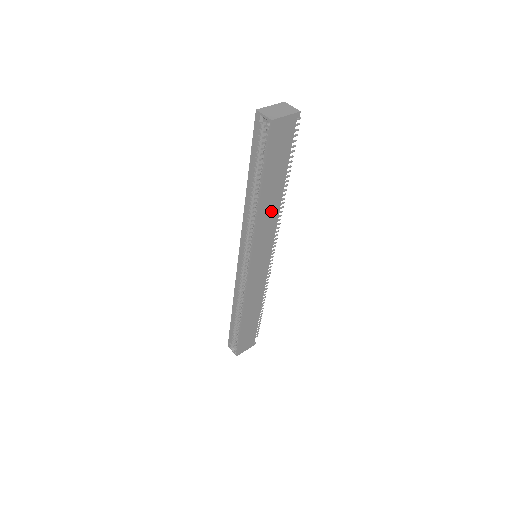
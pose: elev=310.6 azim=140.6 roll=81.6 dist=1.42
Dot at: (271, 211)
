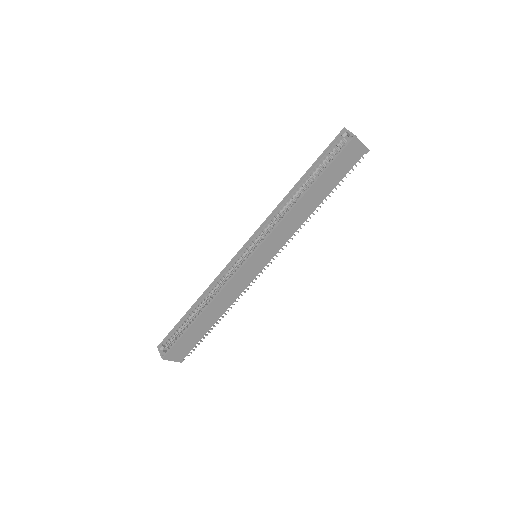
Dot at: (300, 216)
